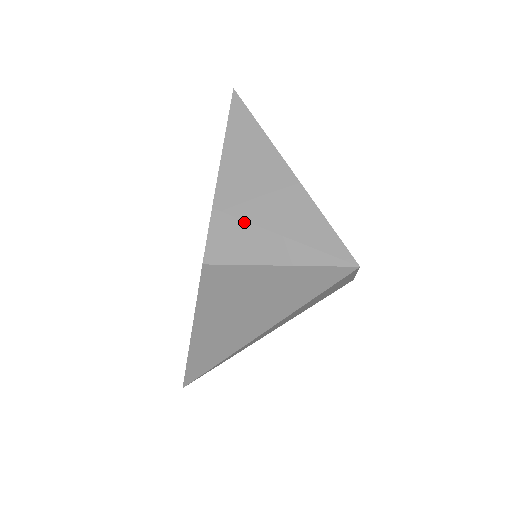
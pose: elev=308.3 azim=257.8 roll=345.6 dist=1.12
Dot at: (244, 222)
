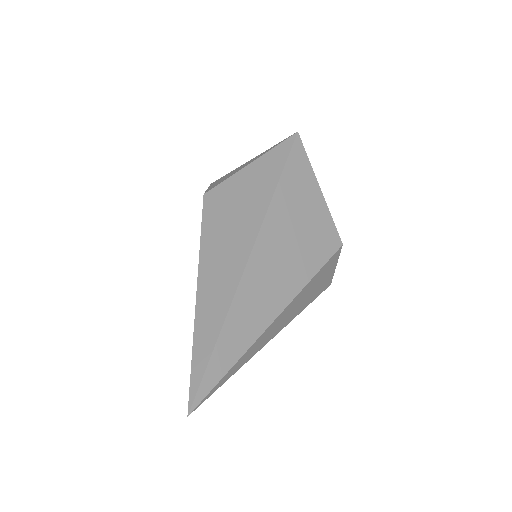
Dot at: (230, 172)
